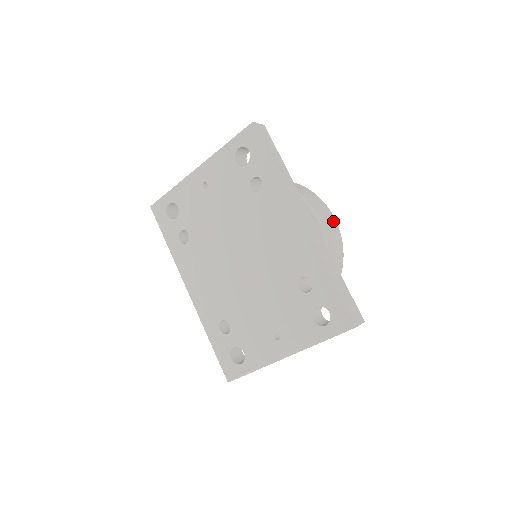
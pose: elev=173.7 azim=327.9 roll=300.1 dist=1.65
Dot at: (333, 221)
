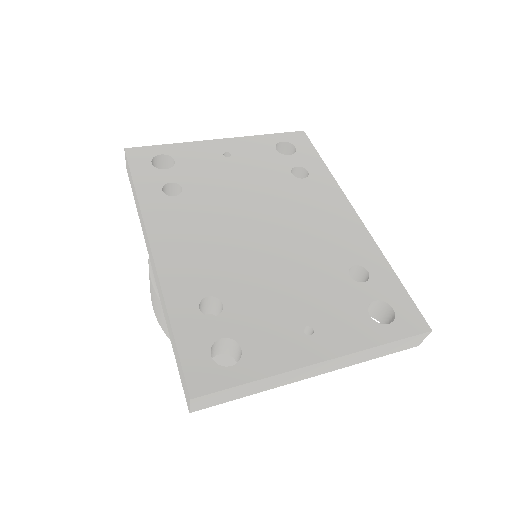
Dot at: occluded
